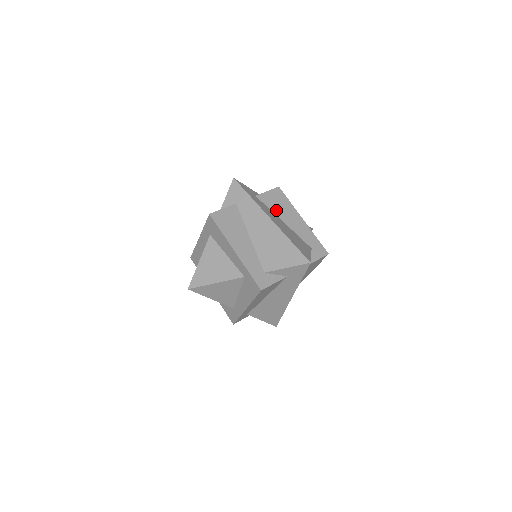
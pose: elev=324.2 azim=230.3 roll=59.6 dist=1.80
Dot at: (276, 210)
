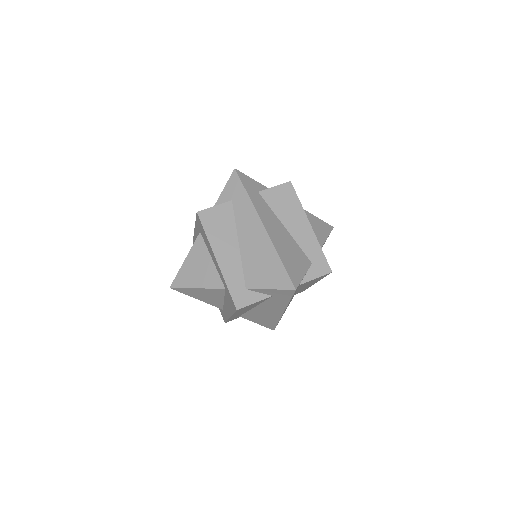
Dot at: (279, 211)
